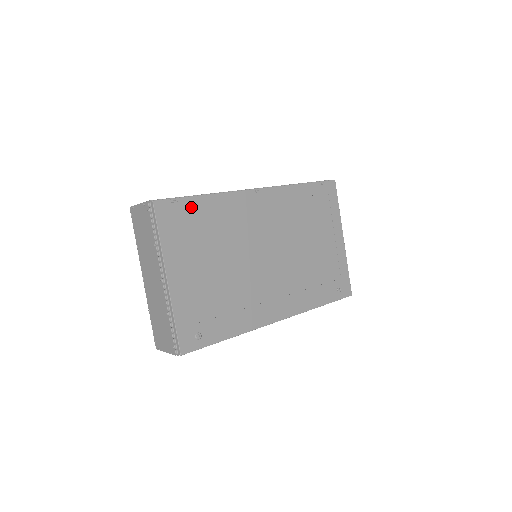
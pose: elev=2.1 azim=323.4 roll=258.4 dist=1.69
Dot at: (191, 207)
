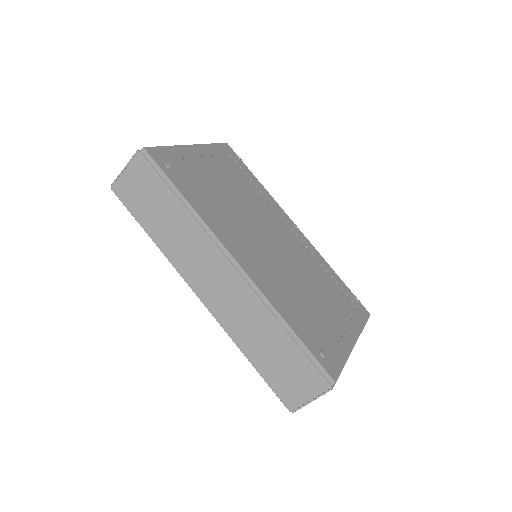
Dot at: (244, 169)
